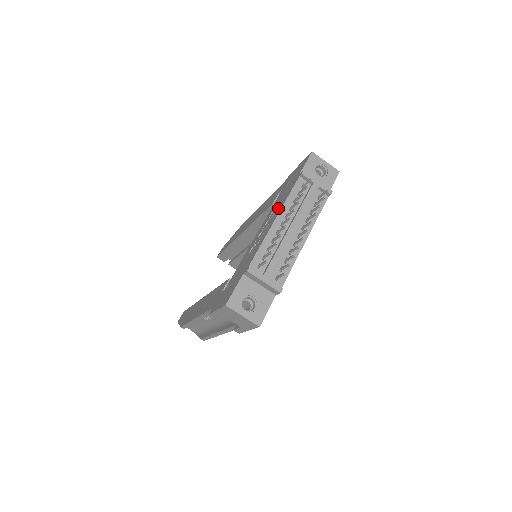
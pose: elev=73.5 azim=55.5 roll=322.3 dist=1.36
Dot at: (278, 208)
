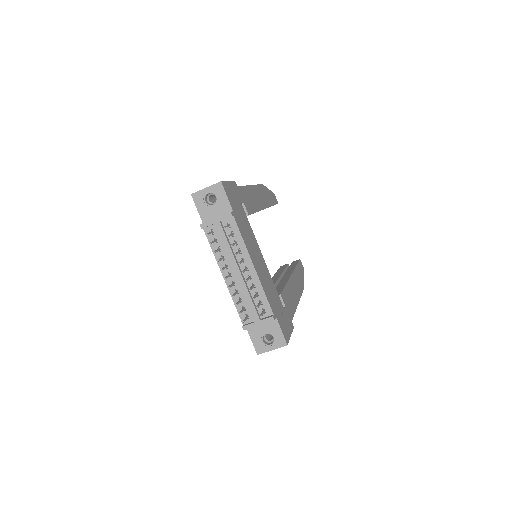
Dot at: occluded
